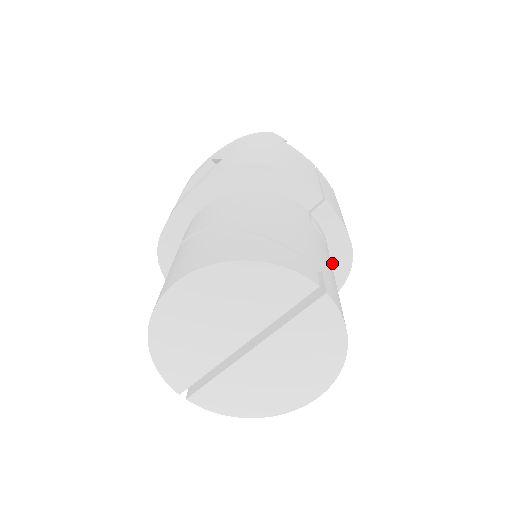
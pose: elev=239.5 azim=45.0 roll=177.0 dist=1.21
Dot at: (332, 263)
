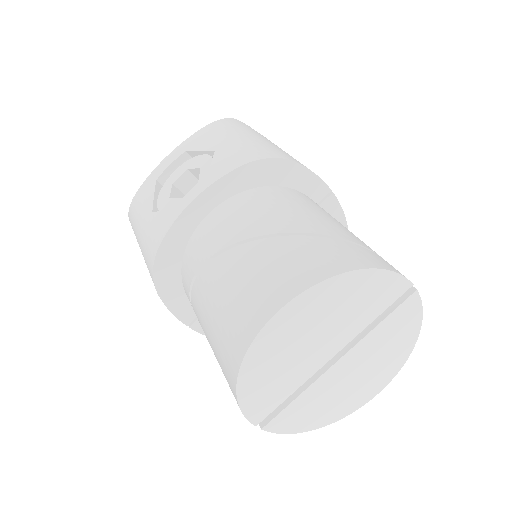
Dot at: occluded
